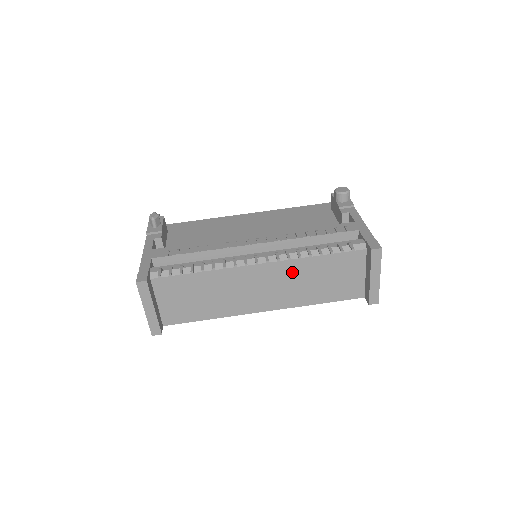
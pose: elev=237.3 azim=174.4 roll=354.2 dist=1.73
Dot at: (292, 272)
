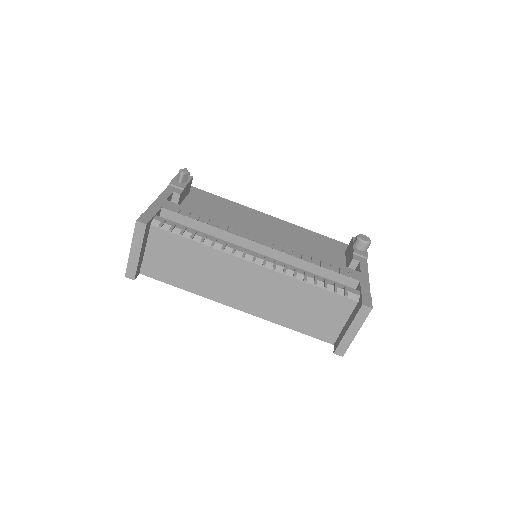
Dot at: (280, 287)
